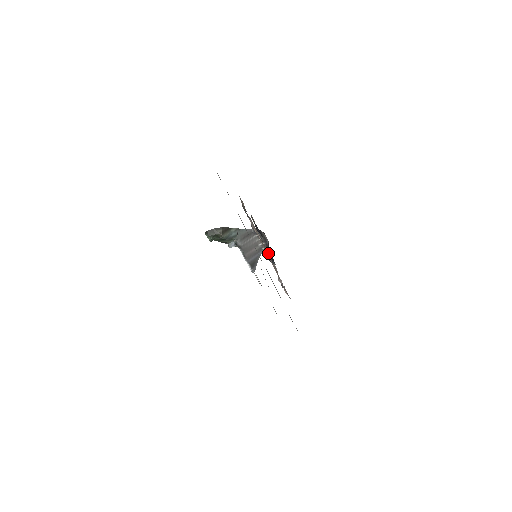
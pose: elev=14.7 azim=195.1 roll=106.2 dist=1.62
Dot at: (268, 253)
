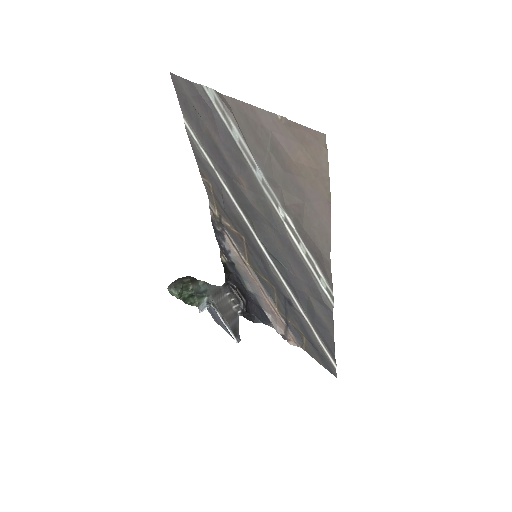
Dot at: (248, 312)
